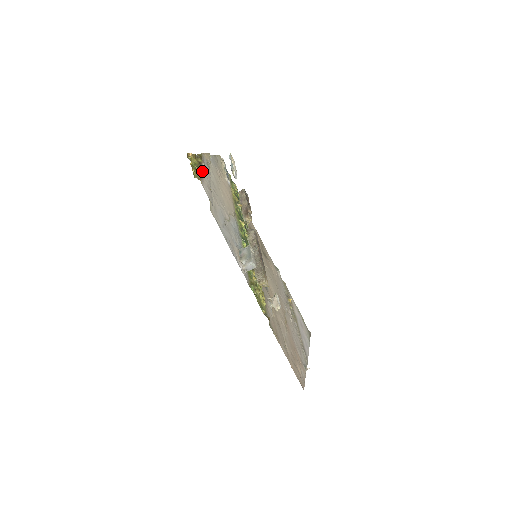
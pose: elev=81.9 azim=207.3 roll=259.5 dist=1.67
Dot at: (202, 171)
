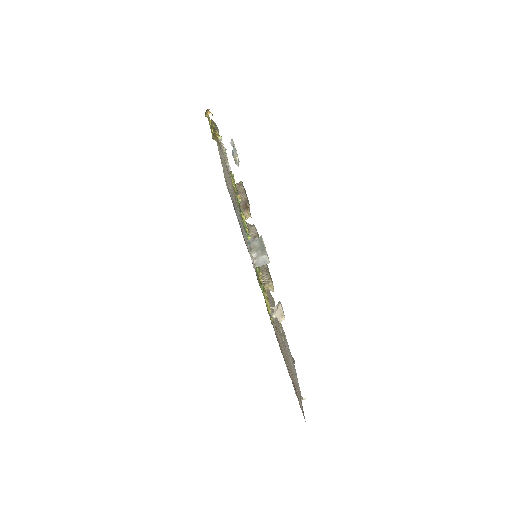
Dot at: (219, 136)
